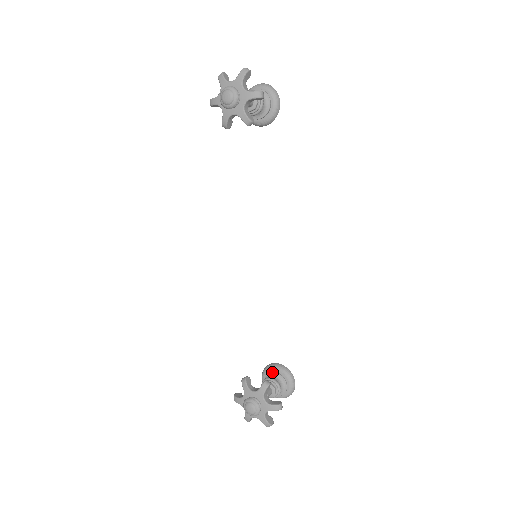
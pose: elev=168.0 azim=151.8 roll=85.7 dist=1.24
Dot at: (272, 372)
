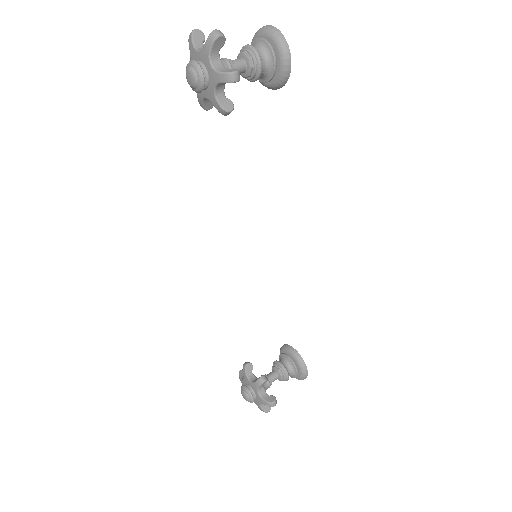
Dot at: (285, 355)
